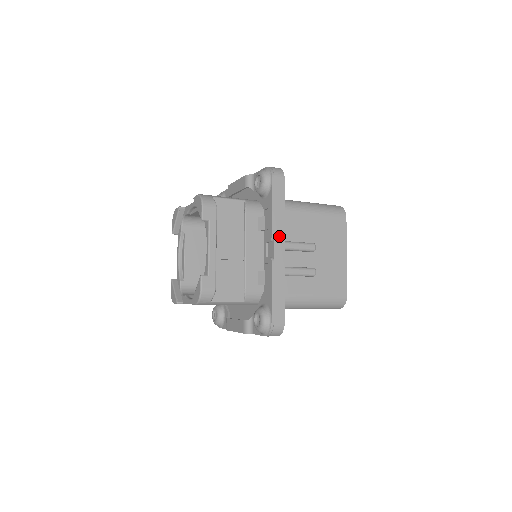
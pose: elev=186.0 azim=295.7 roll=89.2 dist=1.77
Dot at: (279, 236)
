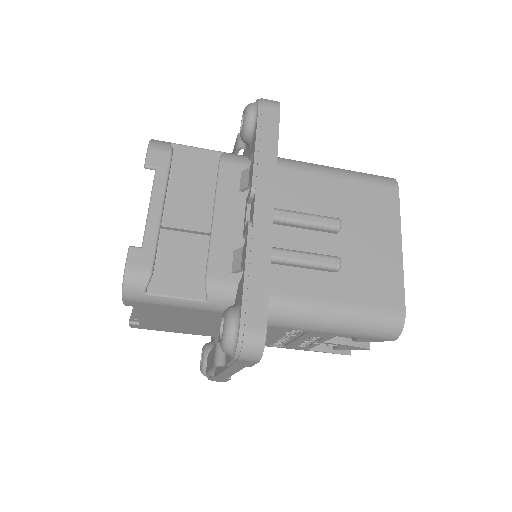
Dot at: (265, 188)
